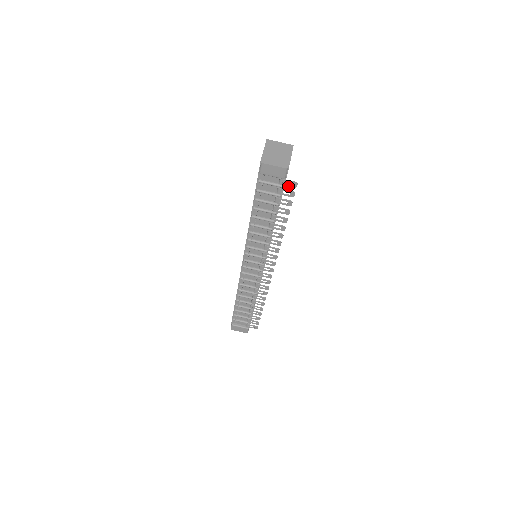
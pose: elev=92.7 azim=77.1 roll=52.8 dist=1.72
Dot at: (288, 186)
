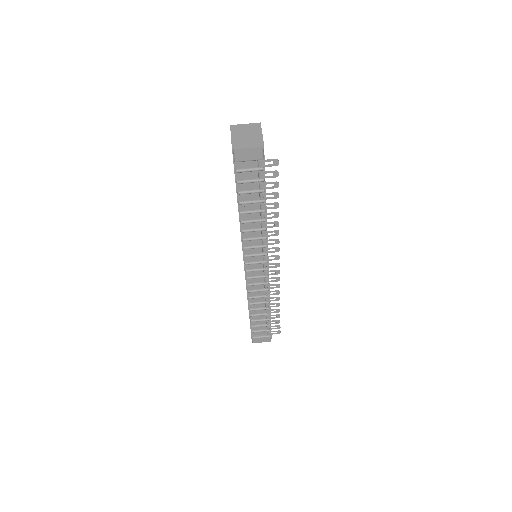
Dot at: (269, 166)
